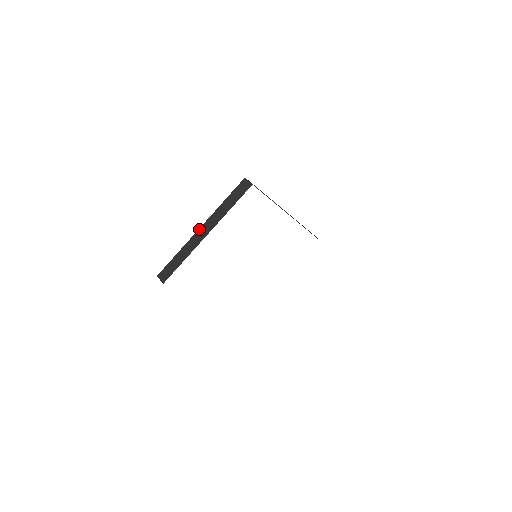
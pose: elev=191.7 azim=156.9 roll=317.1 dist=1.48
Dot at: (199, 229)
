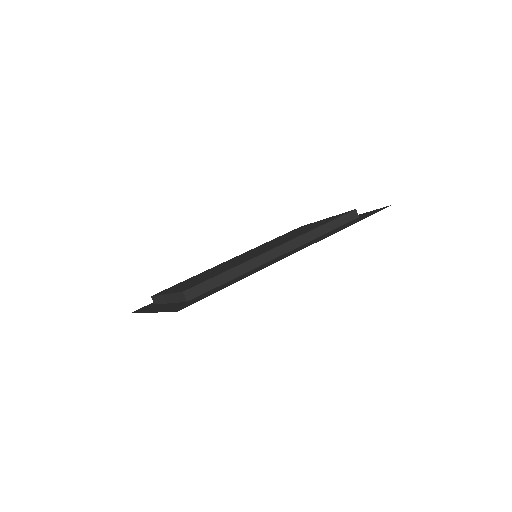
Dot at: (164, 295)
